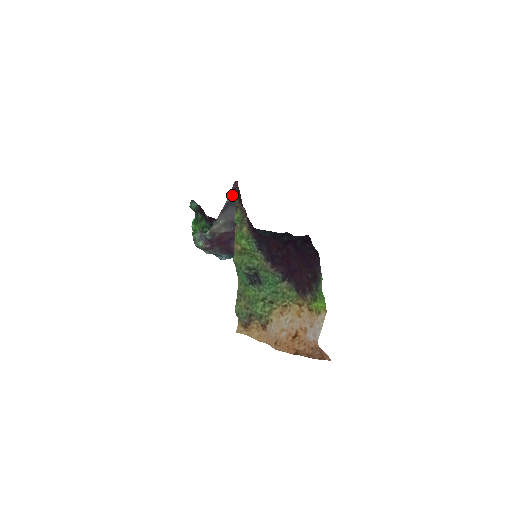
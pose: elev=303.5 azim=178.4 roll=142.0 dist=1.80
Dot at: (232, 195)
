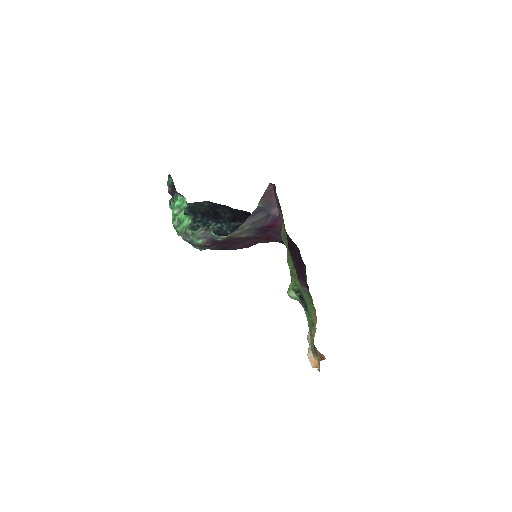
Dot at: (265, 199)
